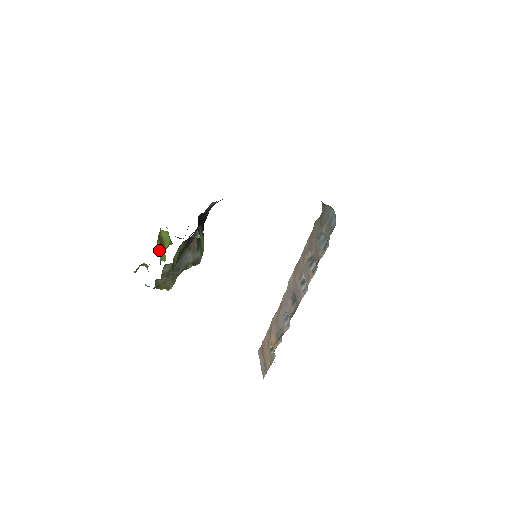
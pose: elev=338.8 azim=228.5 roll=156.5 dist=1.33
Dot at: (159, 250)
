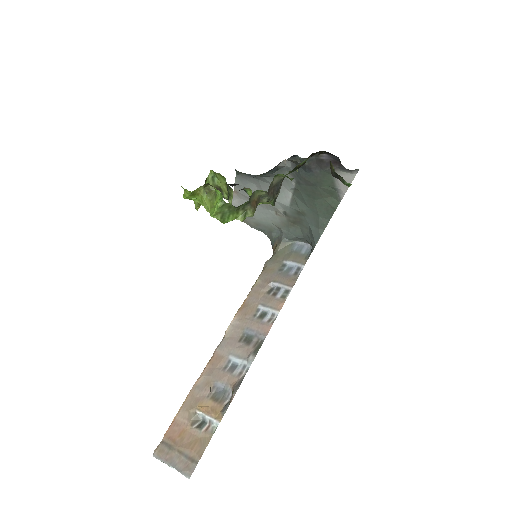
Dot at: occluded
